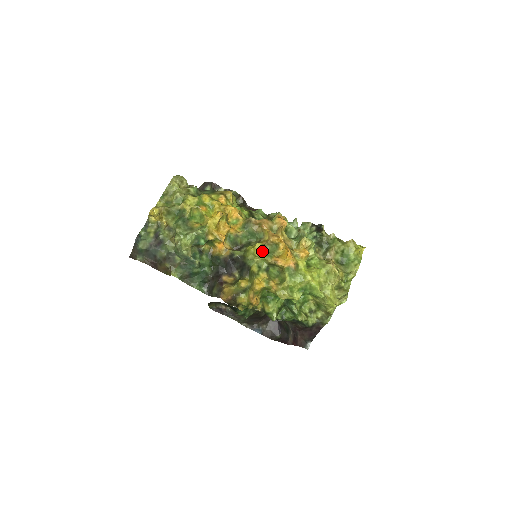
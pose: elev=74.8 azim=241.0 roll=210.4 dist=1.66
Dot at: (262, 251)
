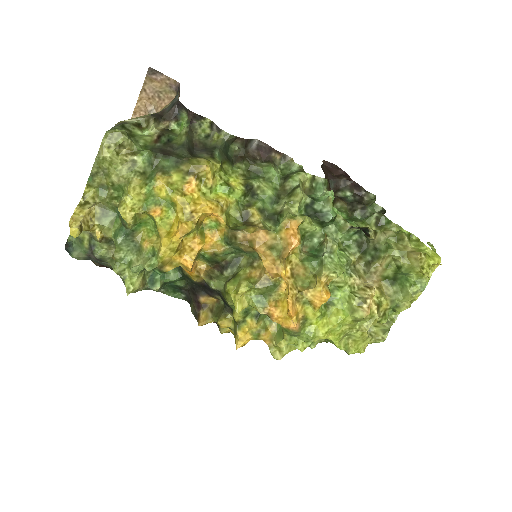
Dot at: (250, 293)
